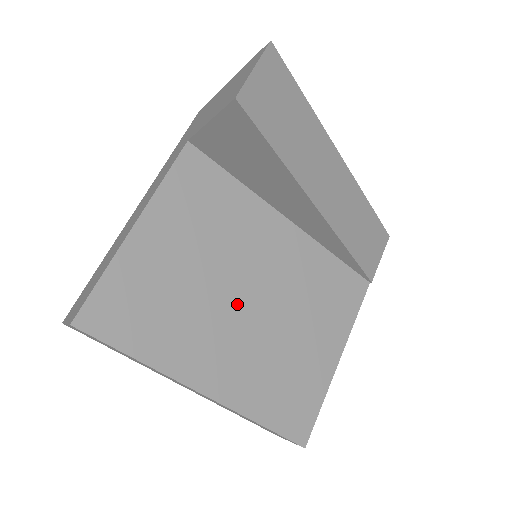
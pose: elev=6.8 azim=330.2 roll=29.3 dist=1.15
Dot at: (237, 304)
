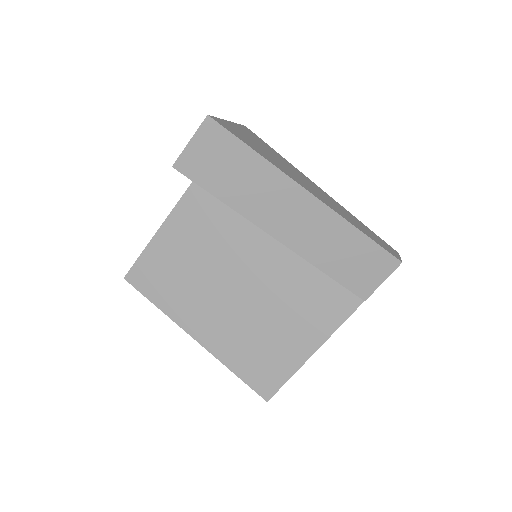
Dot at: (227, 290)
